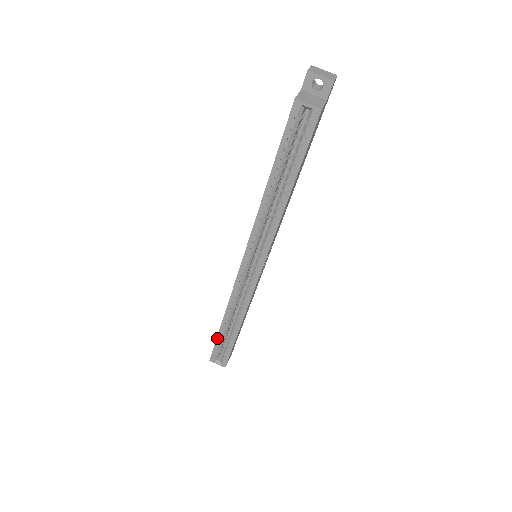
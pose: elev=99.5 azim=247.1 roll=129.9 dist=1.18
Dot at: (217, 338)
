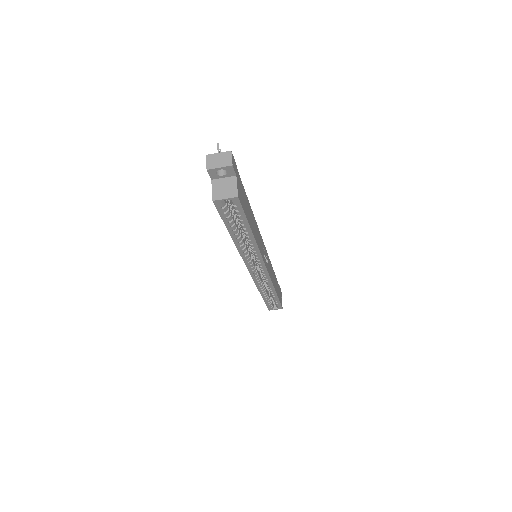
Dot at: (265, 302)
